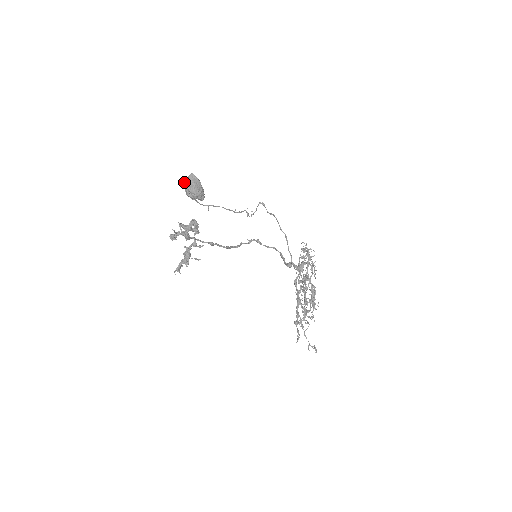
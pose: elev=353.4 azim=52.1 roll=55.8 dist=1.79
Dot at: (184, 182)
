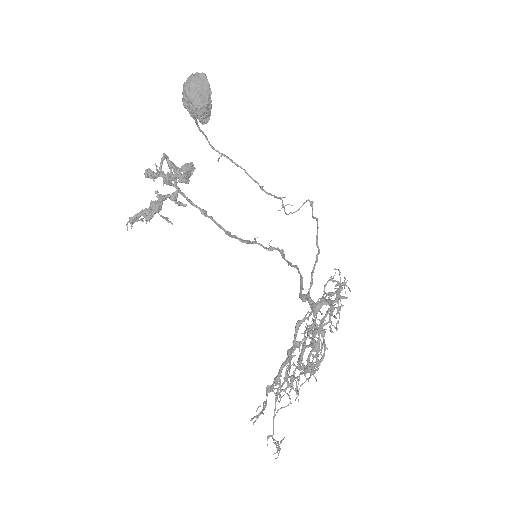
Dot at: (186, 81)
